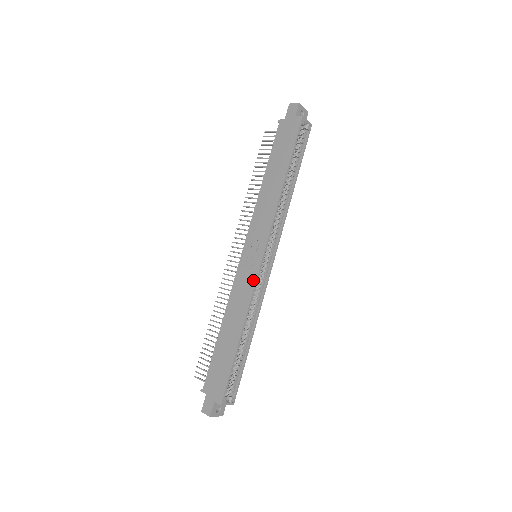
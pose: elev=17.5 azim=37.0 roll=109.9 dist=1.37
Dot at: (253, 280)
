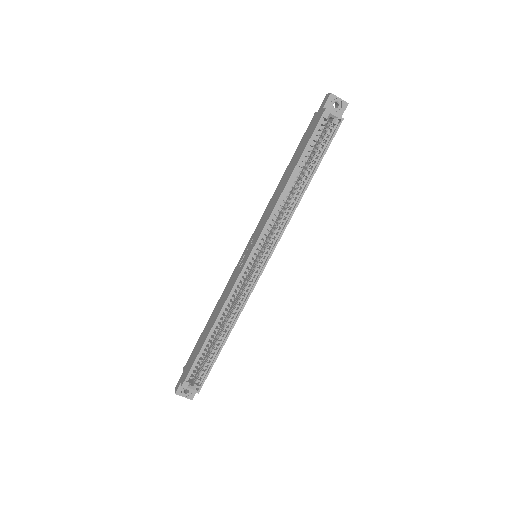
Dot at: (236, 278)
